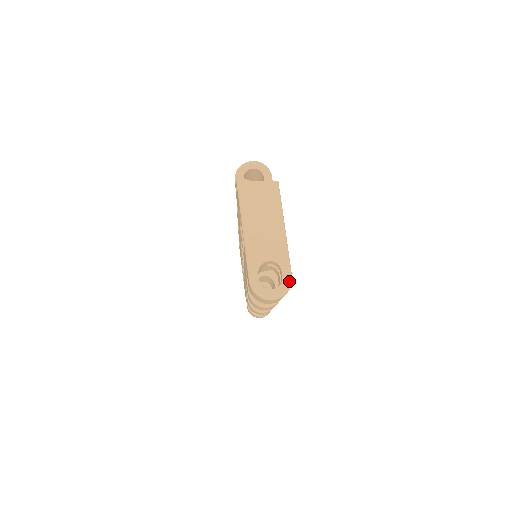
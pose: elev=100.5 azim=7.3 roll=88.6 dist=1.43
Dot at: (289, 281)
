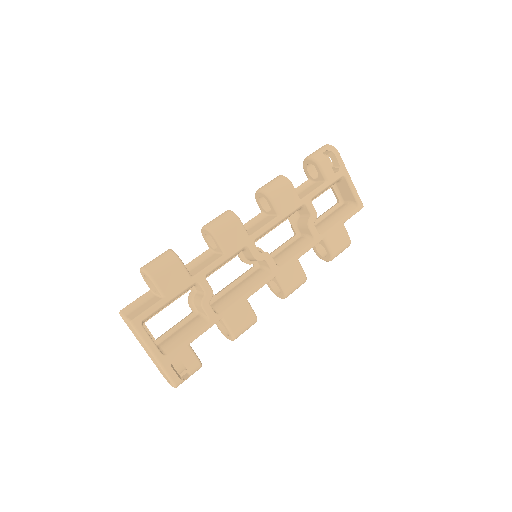
Dot at: (171, 383)
